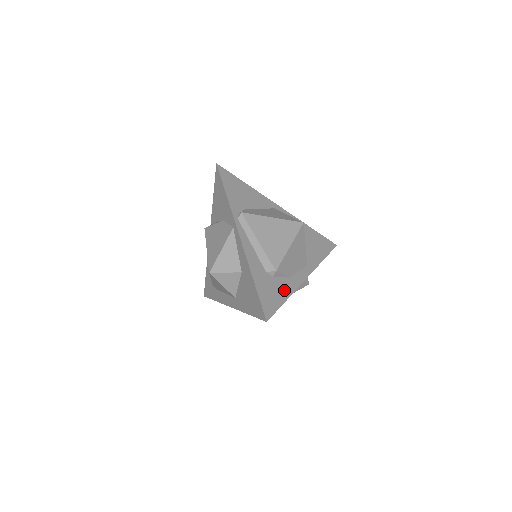
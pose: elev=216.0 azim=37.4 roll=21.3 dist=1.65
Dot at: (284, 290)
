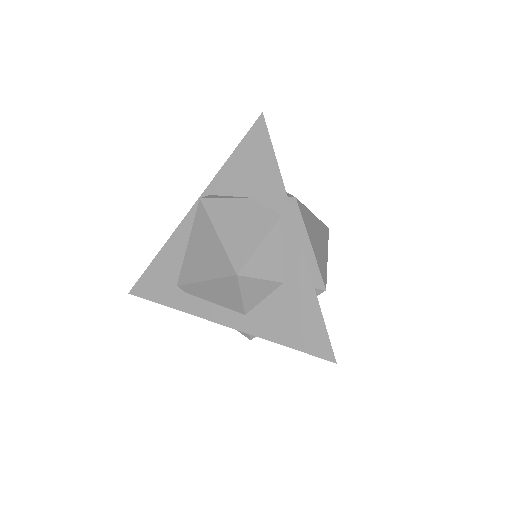
Dot at: occluded
